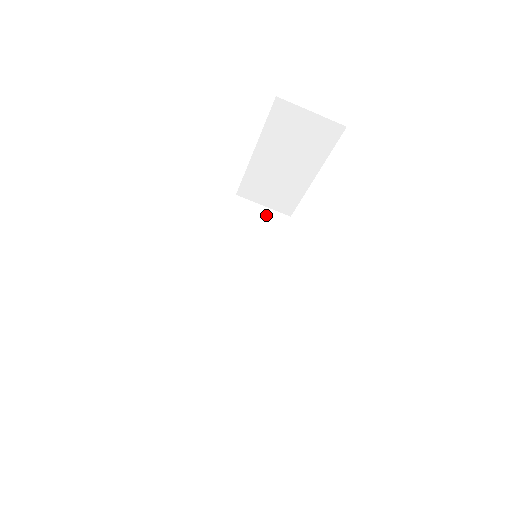
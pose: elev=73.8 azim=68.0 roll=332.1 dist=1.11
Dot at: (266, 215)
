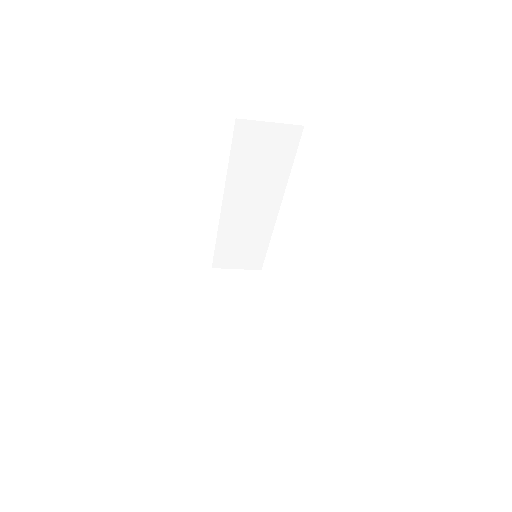
Dot at: (274, 133)
